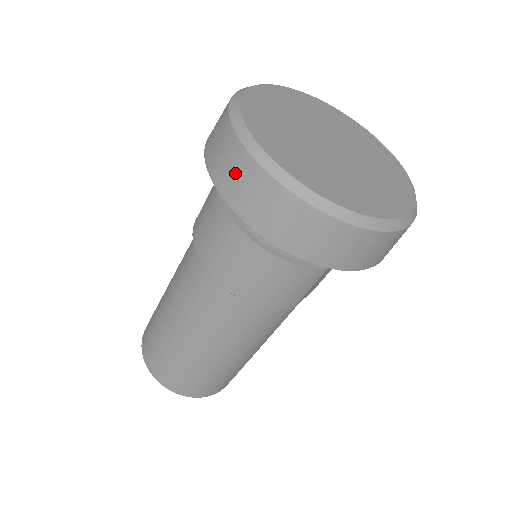
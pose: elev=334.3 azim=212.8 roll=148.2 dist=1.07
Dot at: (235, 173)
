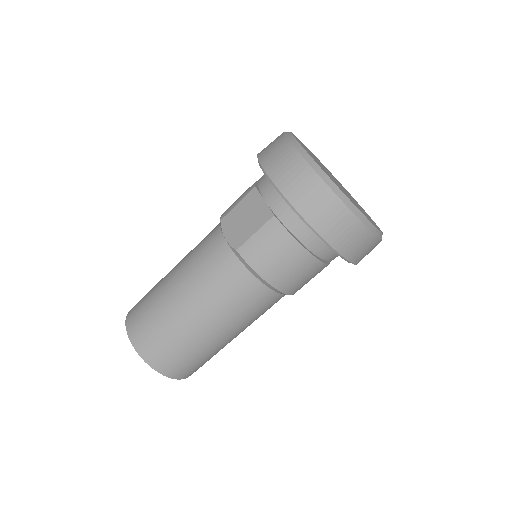
Dot at: (349, 235)
